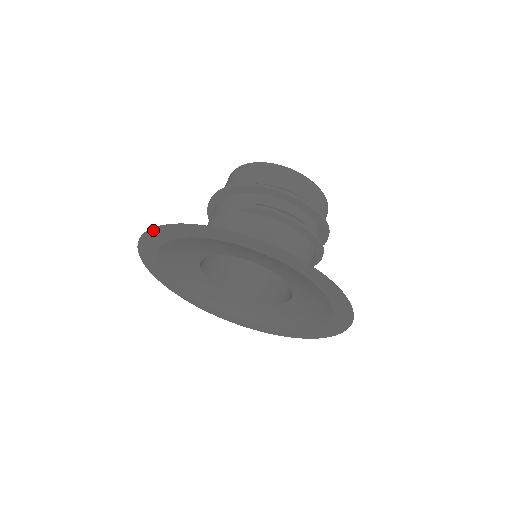
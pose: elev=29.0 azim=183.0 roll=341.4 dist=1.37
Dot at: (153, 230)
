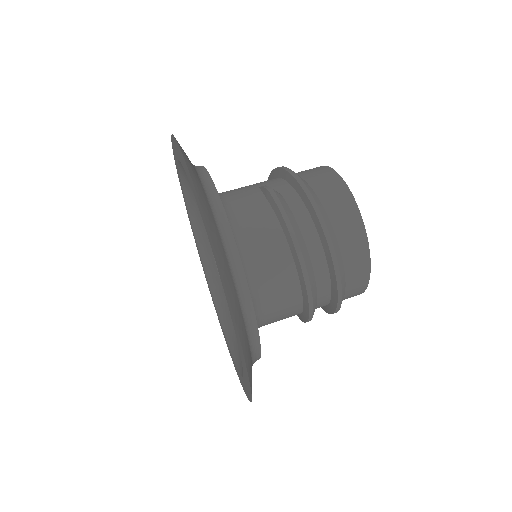
Dot at: (172, 142)
